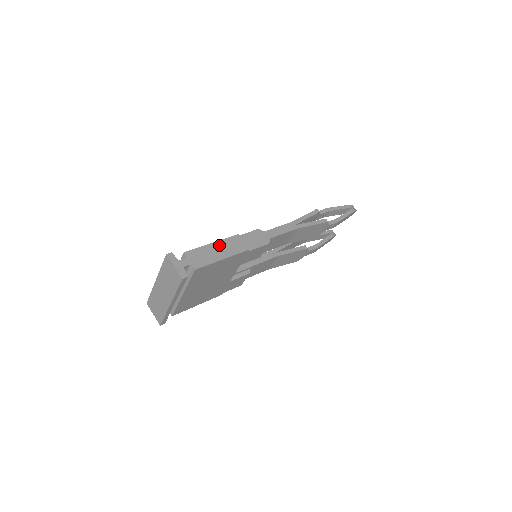
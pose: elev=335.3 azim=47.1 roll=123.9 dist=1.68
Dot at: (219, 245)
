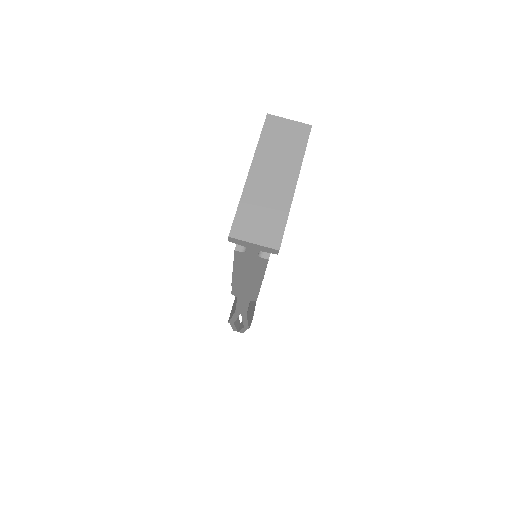
Dot at: occluded
